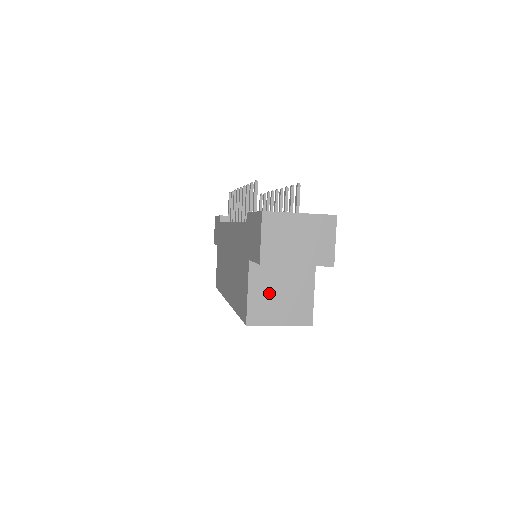
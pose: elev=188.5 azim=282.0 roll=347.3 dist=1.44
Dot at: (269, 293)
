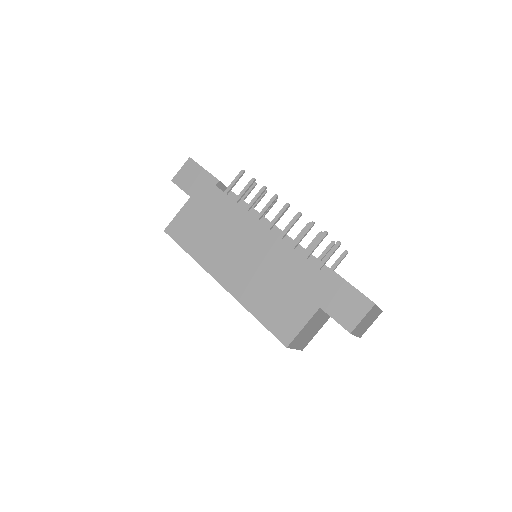
Dot at: (308, 329)
